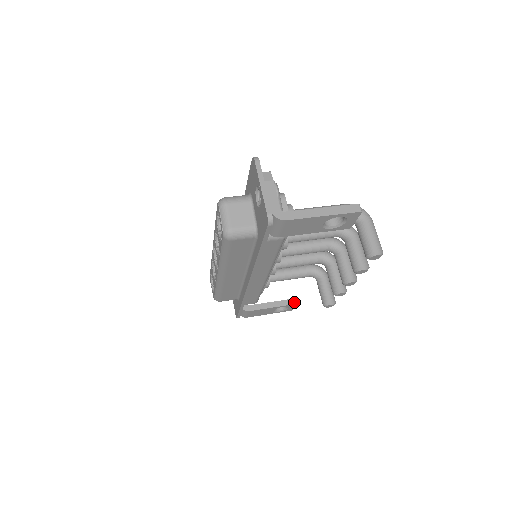
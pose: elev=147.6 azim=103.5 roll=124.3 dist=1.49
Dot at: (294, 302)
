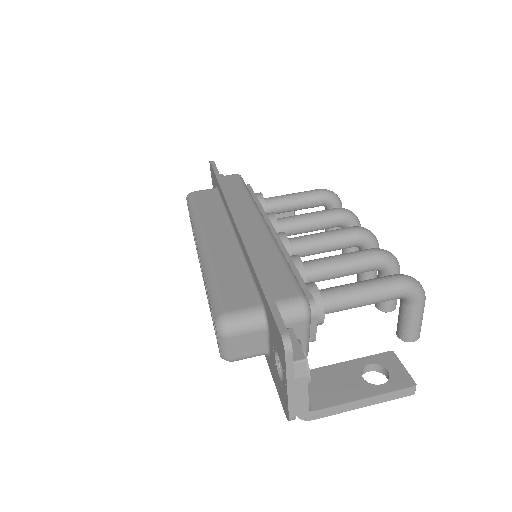
Dot at: (291, 214)
